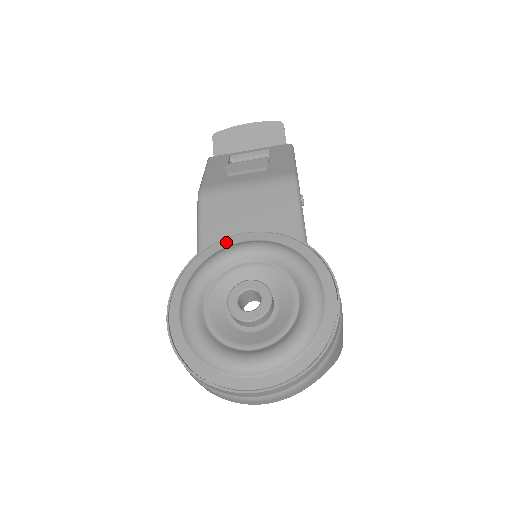
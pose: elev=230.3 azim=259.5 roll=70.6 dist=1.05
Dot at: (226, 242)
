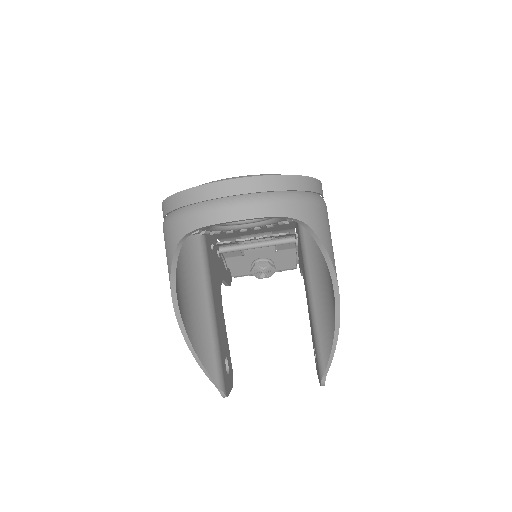
Dot at: occluded
